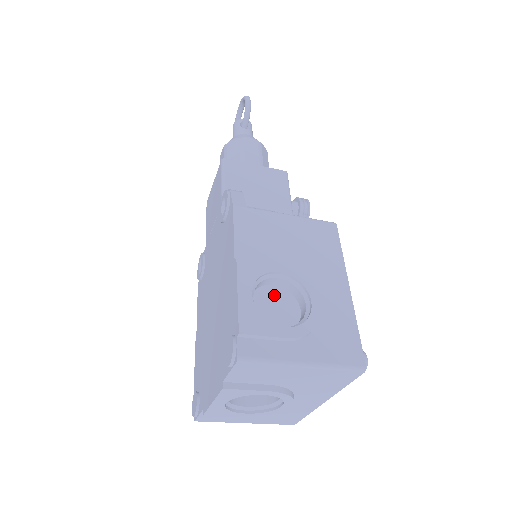
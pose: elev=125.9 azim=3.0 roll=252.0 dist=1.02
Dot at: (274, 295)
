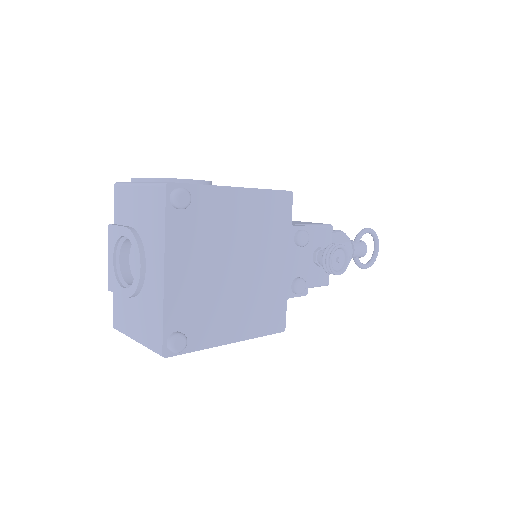
Dot at: occluded
